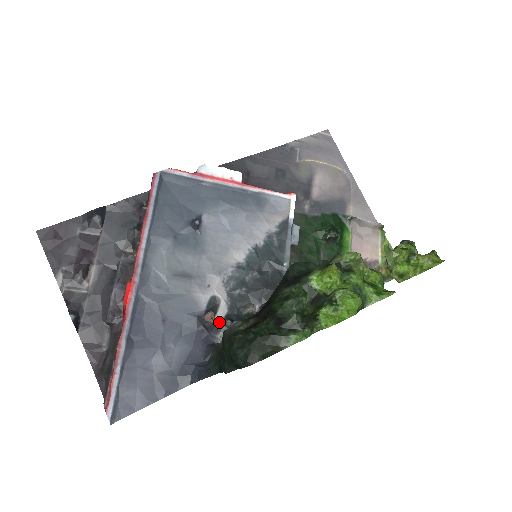
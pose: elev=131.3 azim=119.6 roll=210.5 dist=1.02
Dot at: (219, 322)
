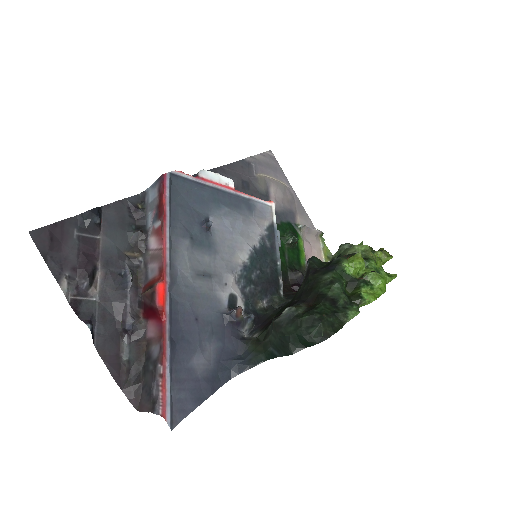
Dot at: (244, 317)
